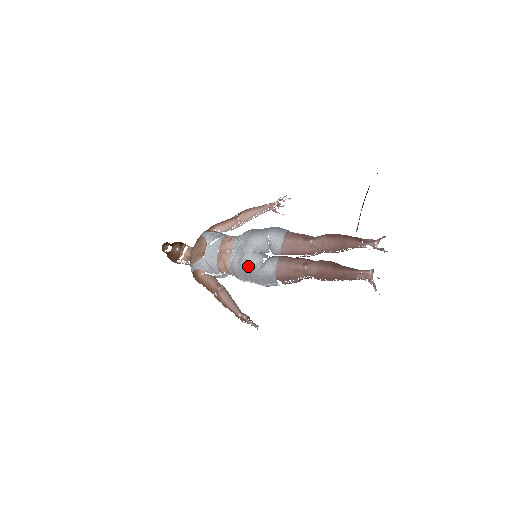
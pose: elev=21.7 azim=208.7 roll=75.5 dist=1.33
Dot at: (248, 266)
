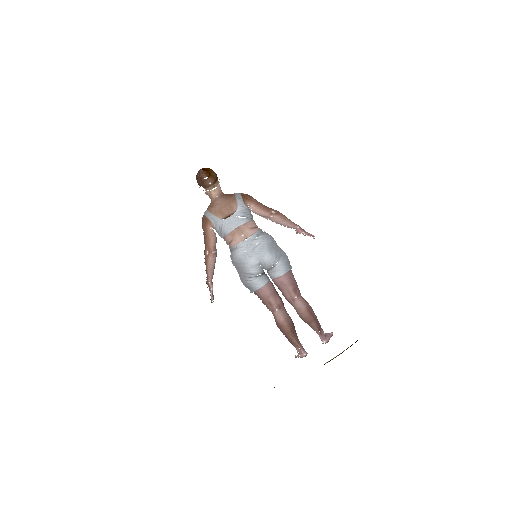
Dot at: (246, 269)
